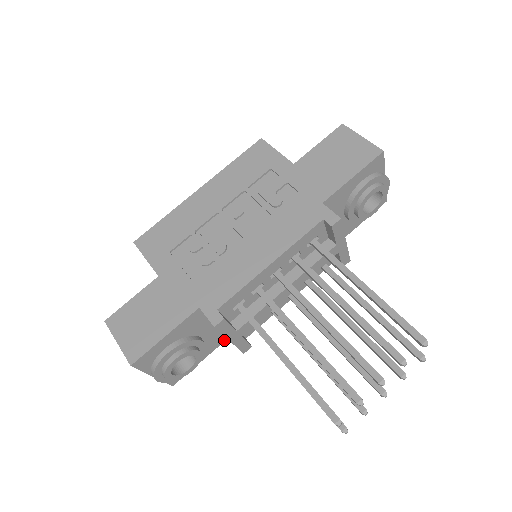
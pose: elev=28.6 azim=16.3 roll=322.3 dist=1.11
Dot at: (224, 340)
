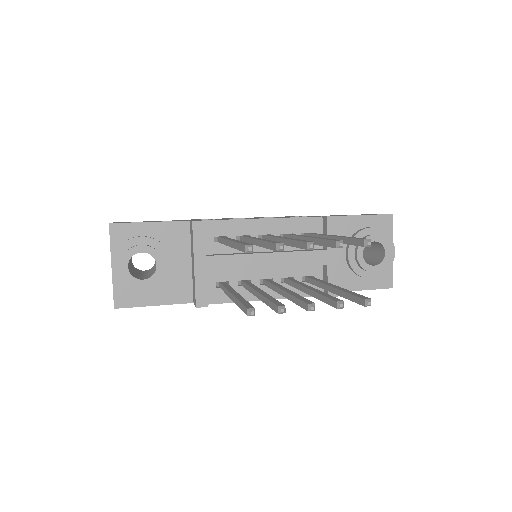
Dot at: (186, 301)
